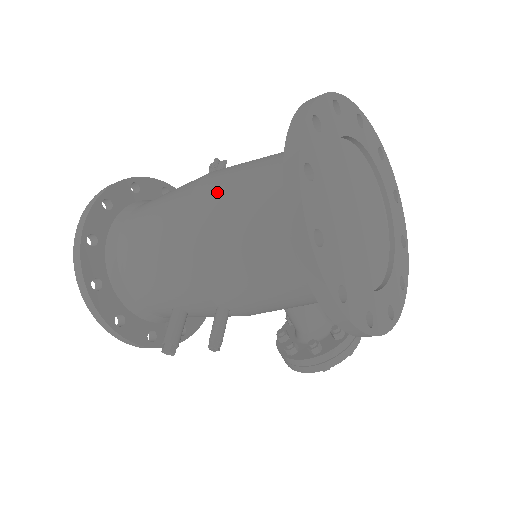
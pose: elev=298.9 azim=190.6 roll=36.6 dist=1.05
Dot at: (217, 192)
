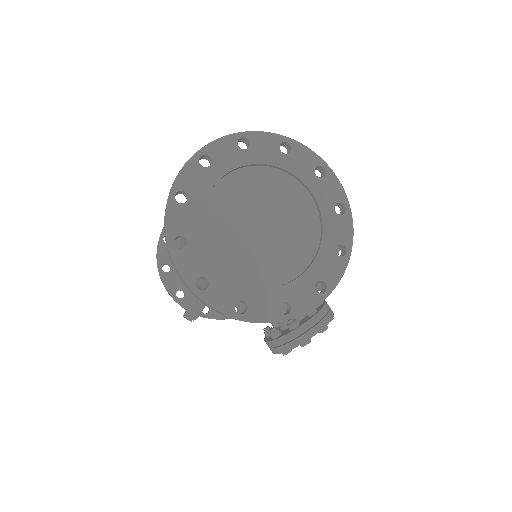
Dot at: occluded
